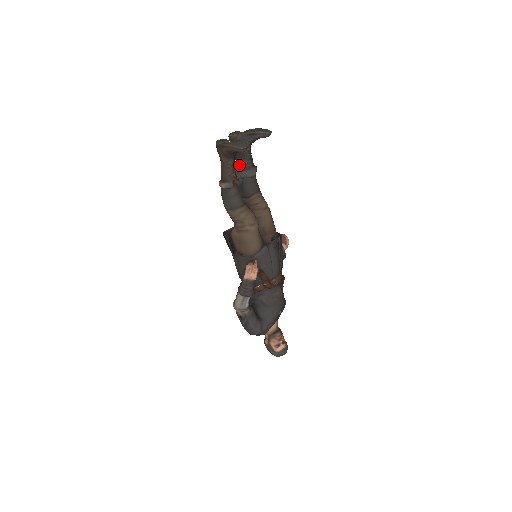
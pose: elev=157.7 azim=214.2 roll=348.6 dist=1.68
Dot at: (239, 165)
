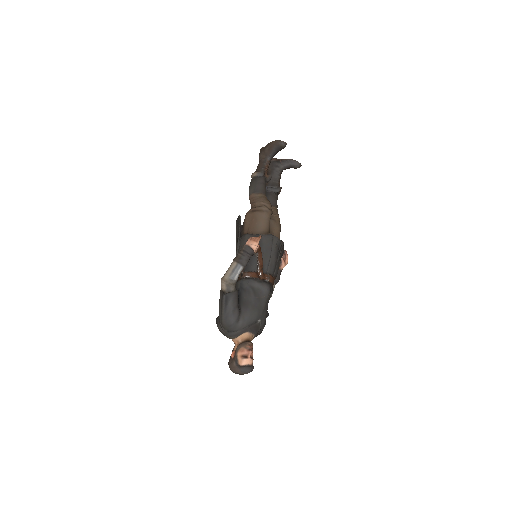
Dot at: (269, 181)
